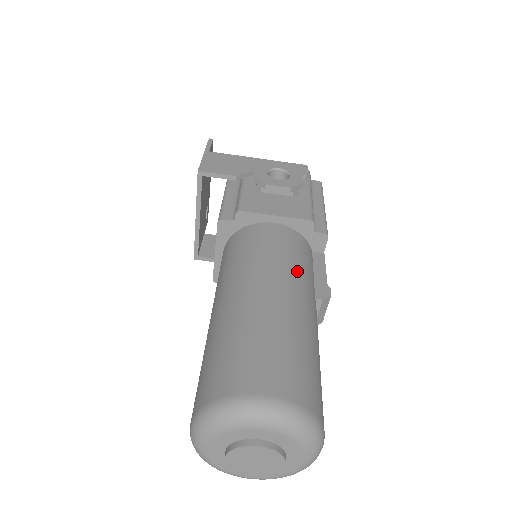
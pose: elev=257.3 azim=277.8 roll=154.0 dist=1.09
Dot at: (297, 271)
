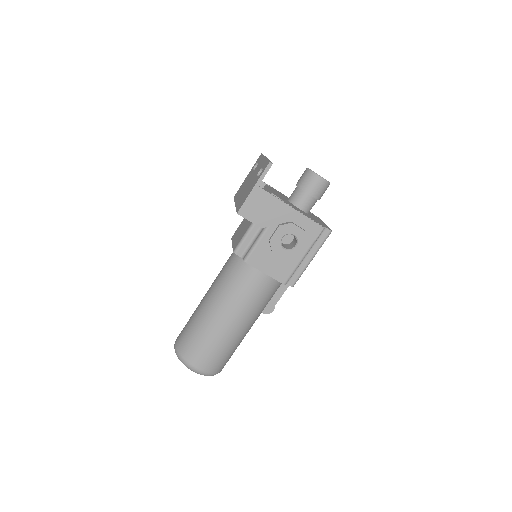
Dot at: (255, 309)
